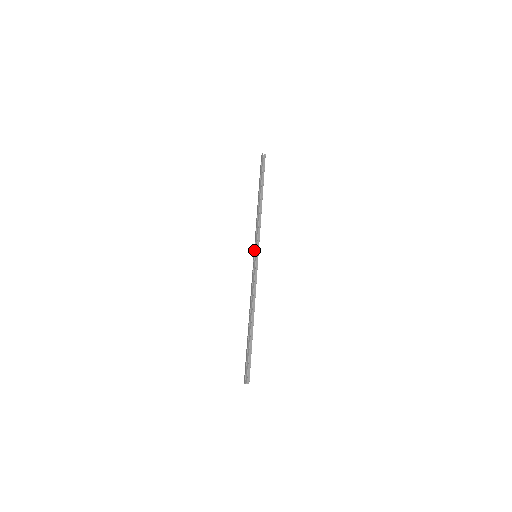
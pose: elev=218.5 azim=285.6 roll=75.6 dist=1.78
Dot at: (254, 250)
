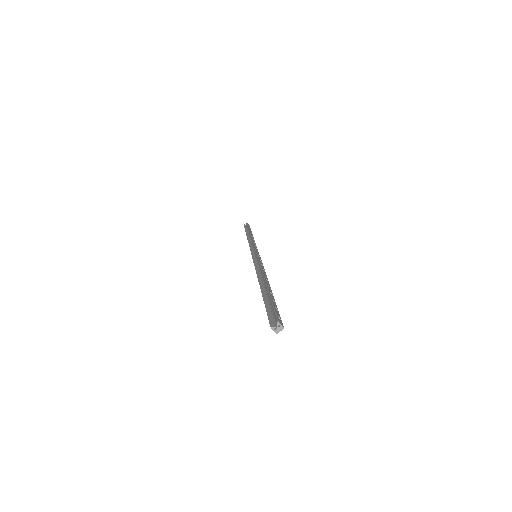
Dot at: occluded
